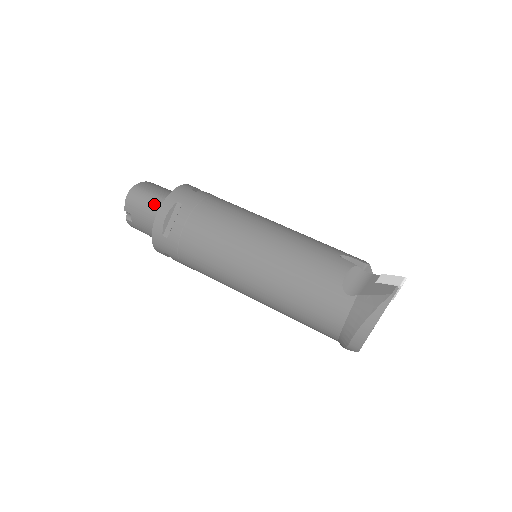
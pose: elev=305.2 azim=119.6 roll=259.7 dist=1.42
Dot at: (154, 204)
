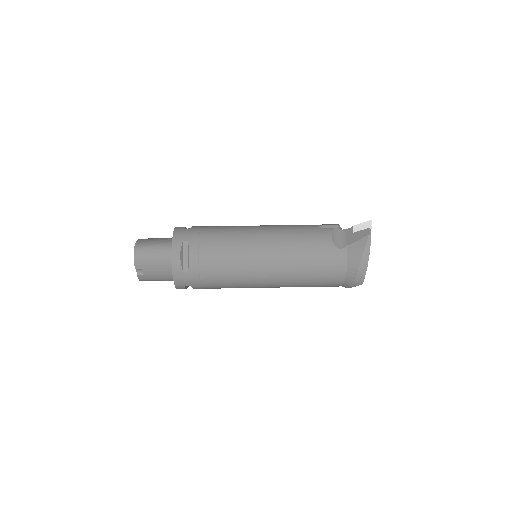
Dot at: (162, 252)
